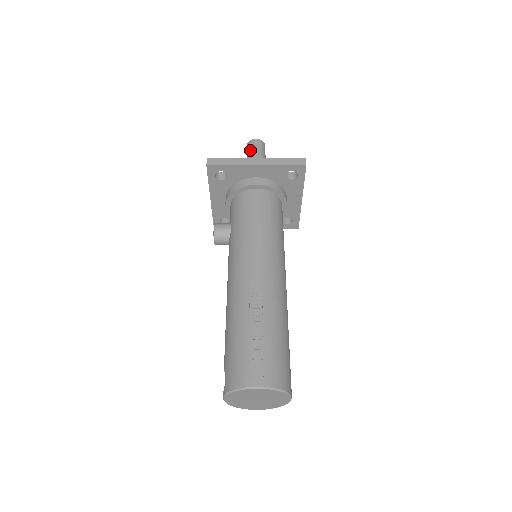
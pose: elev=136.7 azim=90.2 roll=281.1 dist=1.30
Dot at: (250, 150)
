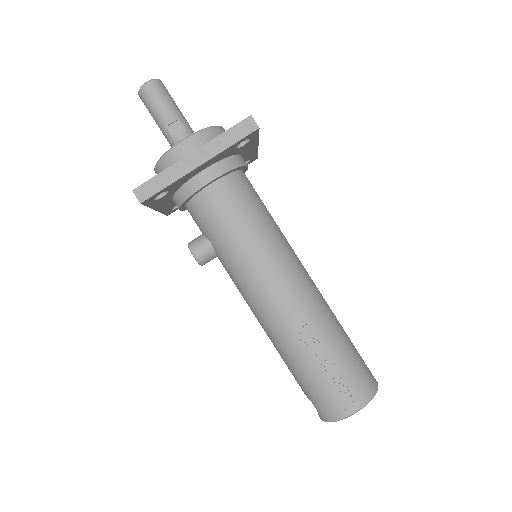
Dot at: (152, 107)
